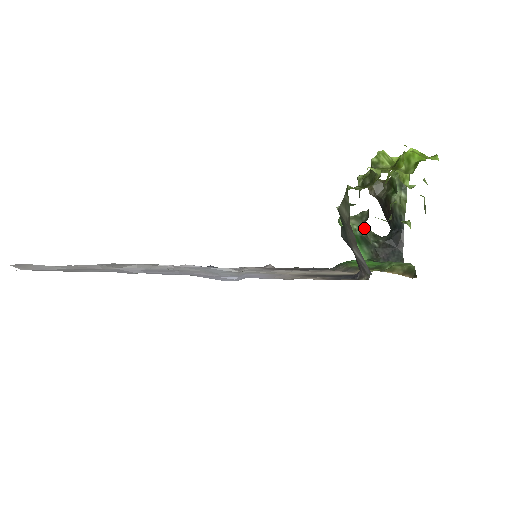
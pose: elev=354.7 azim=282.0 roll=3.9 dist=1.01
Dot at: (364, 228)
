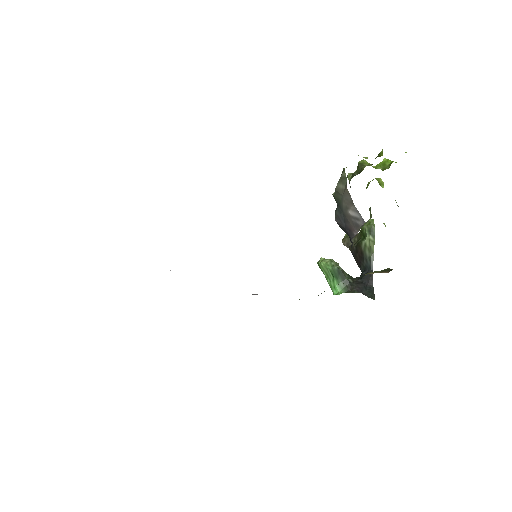
Dot at: occluded
